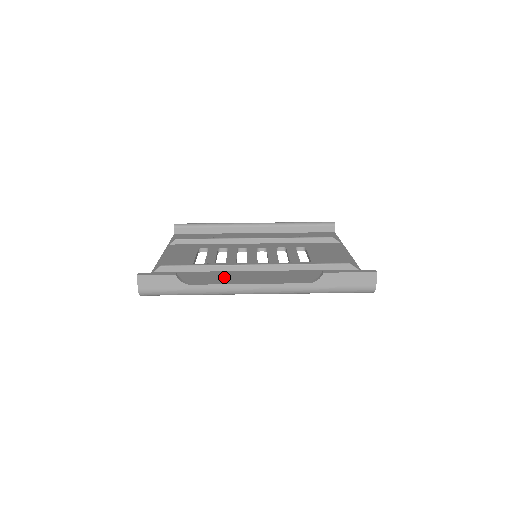
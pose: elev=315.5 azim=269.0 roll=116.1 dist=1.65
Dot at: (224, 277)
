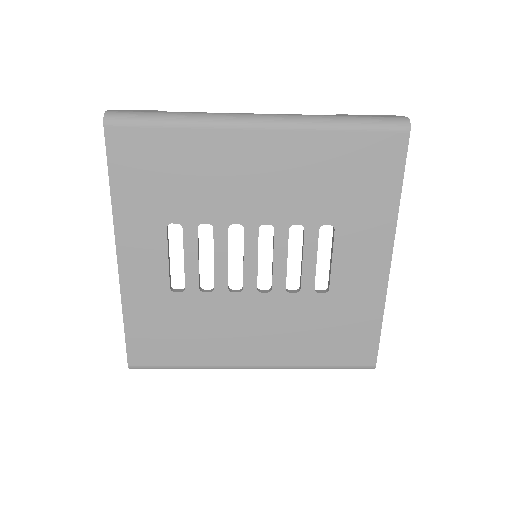
Dot at: (213, 169)
